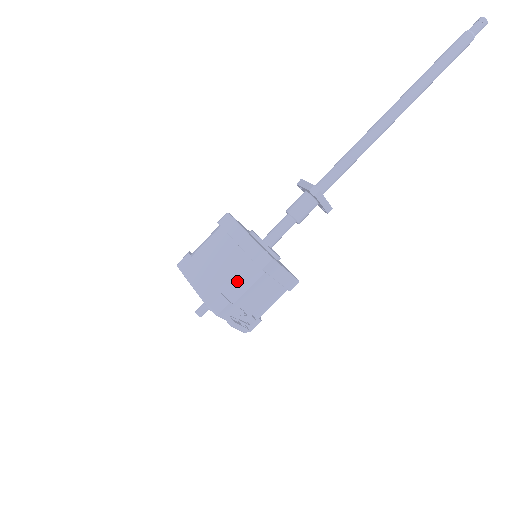
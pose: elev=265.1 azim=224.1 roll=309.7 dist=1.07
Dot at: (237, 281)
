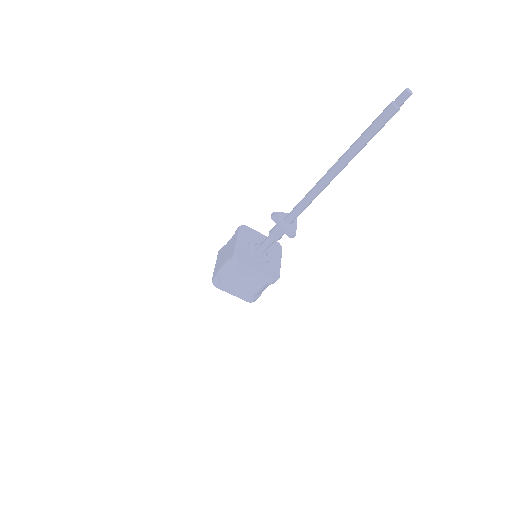
Dot at: (262, 290)
